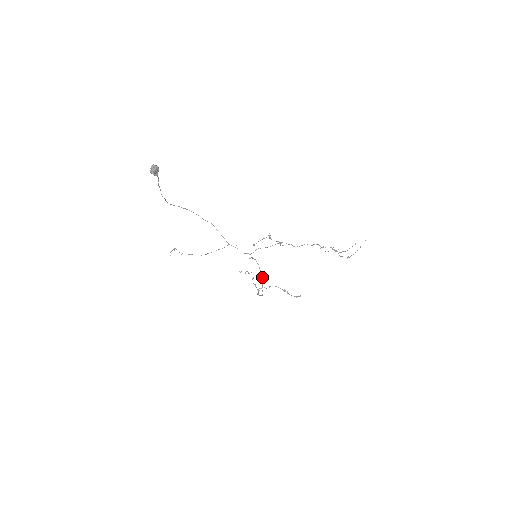
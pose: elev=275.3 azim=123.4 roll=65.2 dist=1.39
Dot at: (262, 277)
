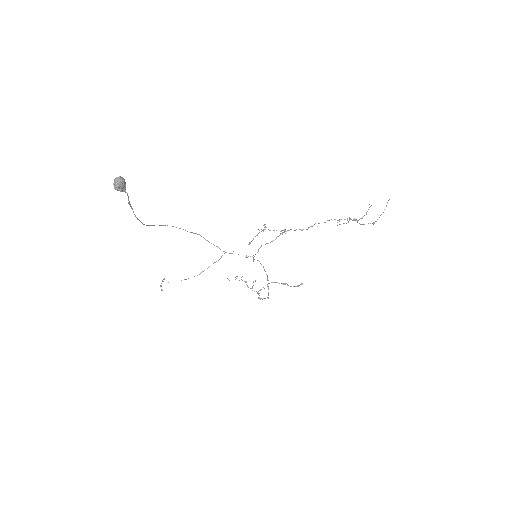
Dot at: (267, 278)
